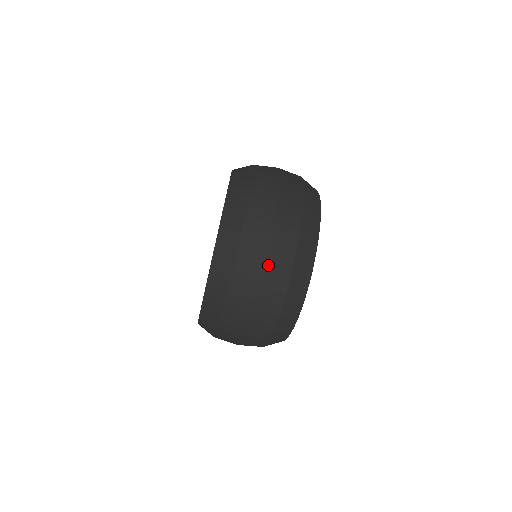
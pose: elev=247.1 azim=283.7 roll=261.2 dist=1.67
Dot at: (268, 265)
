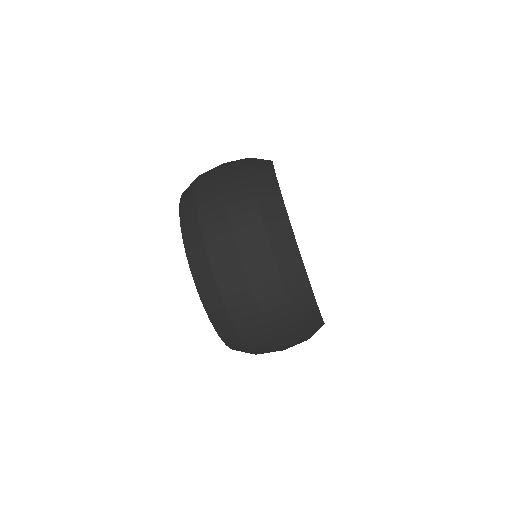
Dot at: (241, 246)
